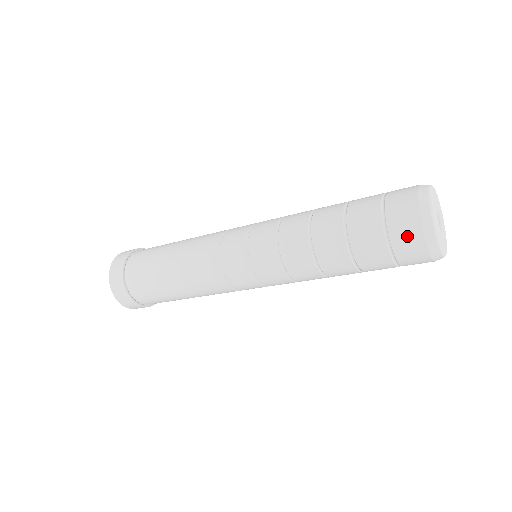
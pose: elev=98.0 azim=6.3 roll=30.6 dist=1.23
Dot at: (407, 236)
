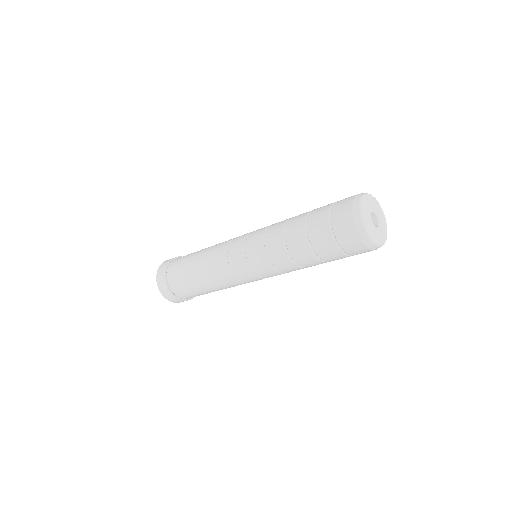
Dot at: (342, 206)
